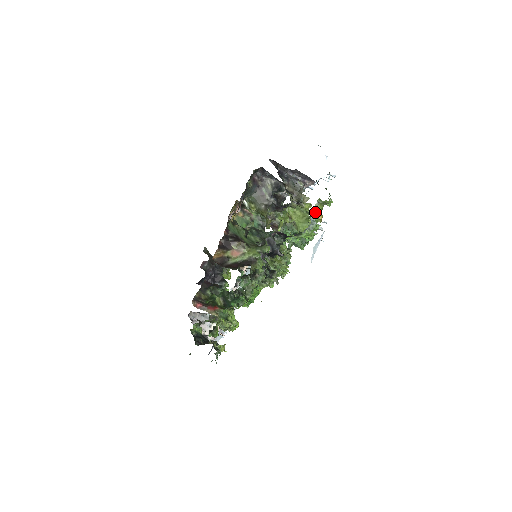
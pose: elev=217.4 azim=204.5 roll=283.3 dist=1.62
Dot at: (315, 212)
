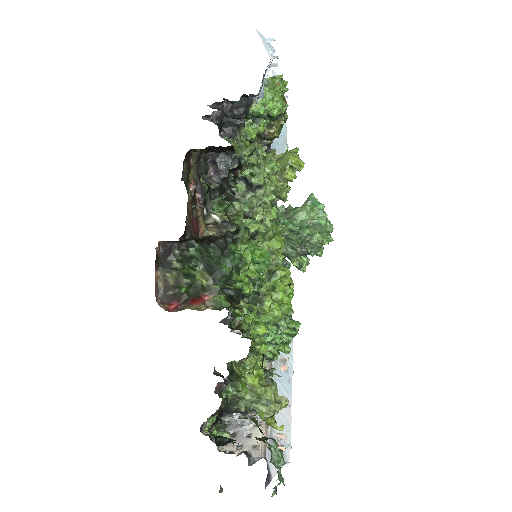
Dot at: (264, 78)
